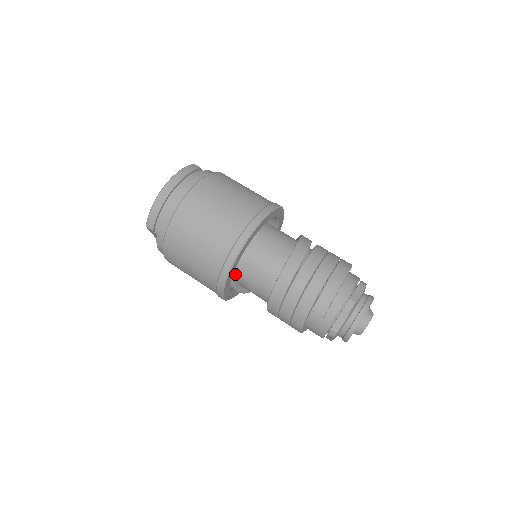
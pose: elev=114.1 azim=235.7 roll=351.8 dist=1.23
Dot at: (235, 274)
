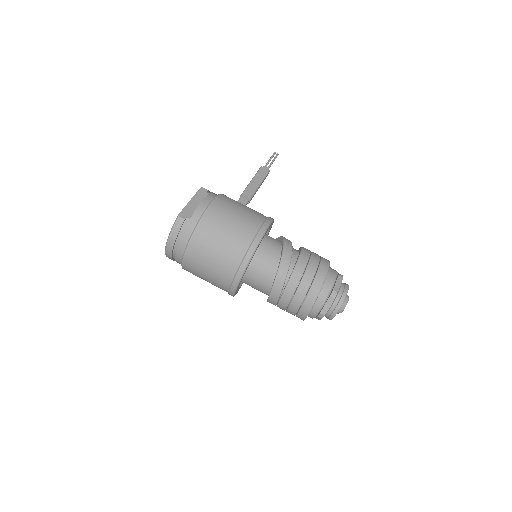
Dot at: occluded
